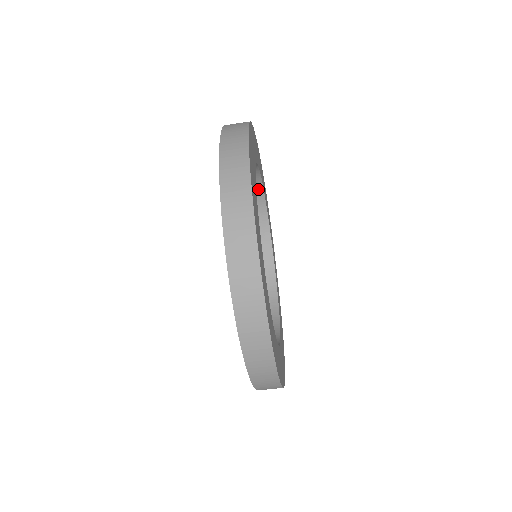
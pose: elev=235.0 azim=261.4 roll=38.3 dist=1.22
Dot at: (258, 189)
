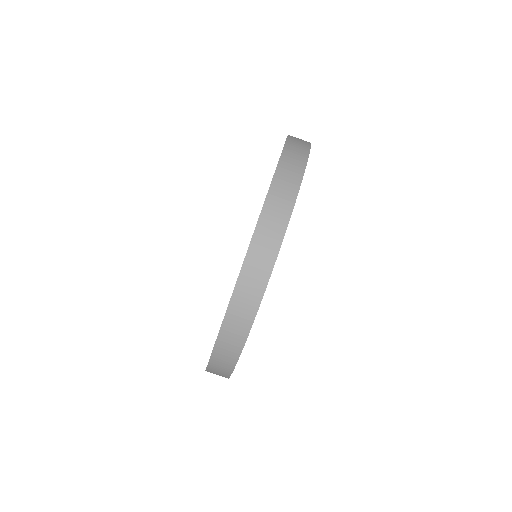
Dot at: occluded
